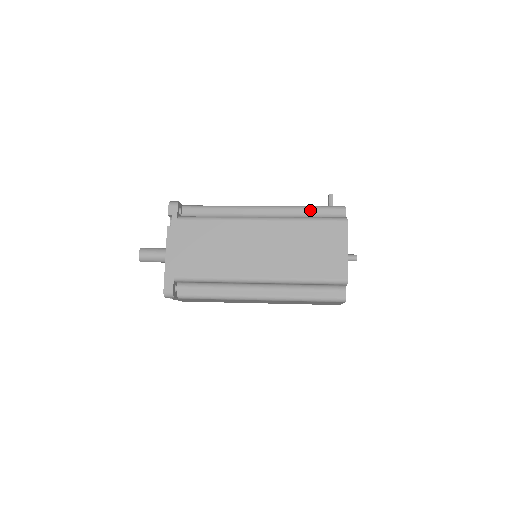
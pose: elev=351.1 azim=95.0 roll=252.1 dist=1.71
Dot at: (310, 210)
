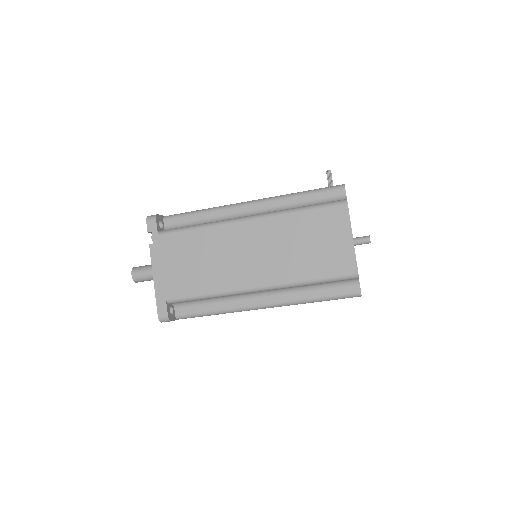
Dot at: (304, 197)
